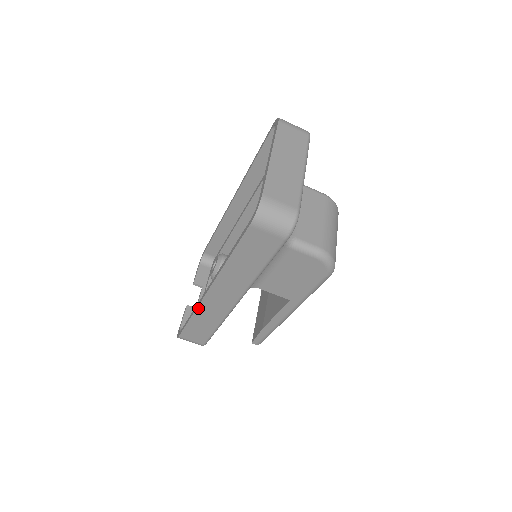
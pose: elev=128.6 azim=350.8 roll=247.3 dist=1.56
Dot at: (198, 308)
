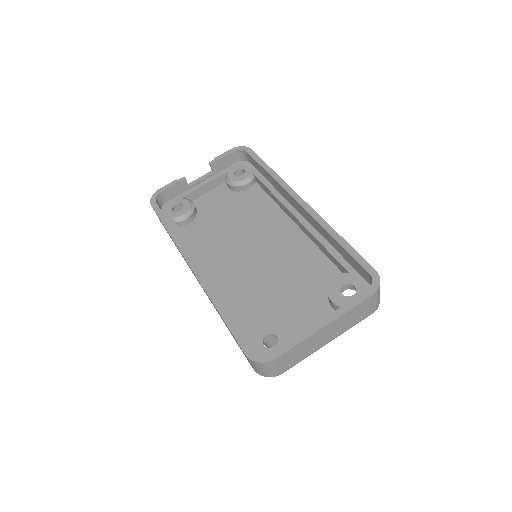
Dot at: (177, 247)
